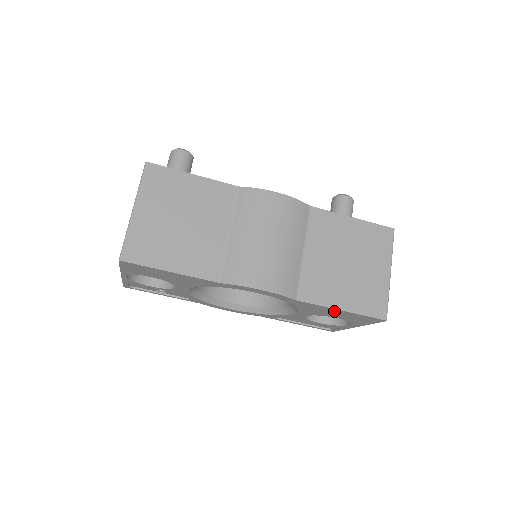
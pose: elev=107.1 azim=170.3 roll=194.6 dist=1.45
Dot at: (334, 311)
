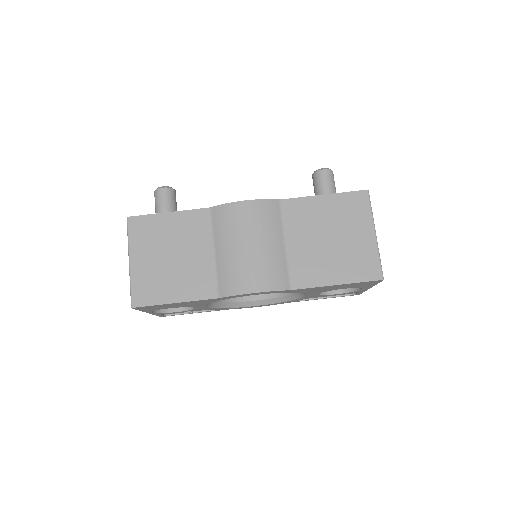
Dot at: (332, 287)
